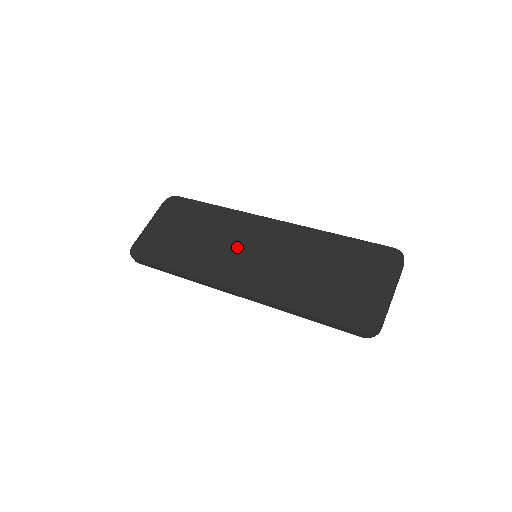
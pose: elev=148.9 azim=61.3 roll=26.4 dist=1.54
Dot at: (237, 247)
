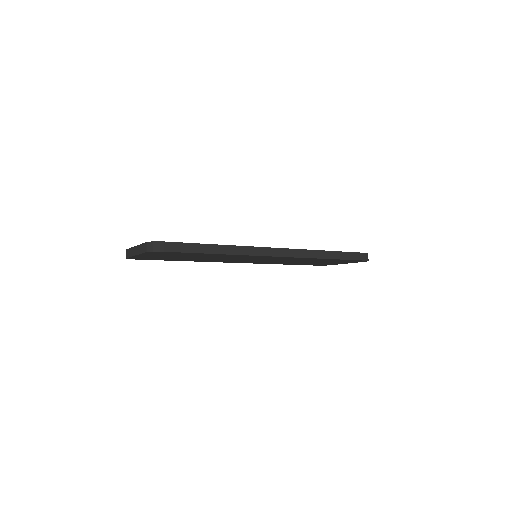
Dot at: occluded
